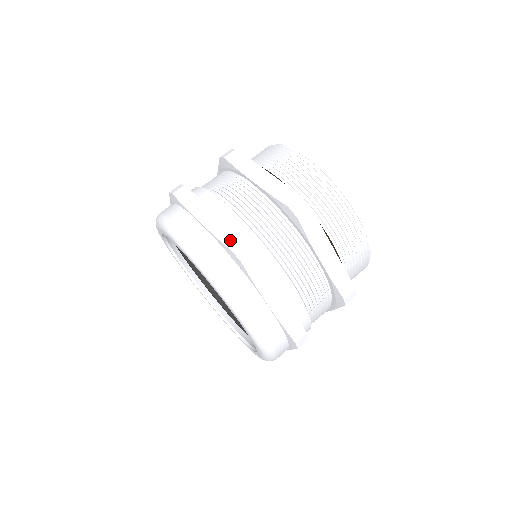
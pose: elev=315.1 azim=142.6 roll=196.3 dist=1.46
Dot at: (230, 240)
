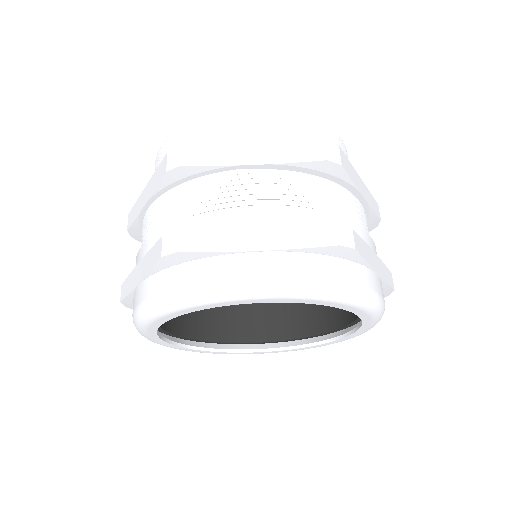
Dot at: (323, 237)
